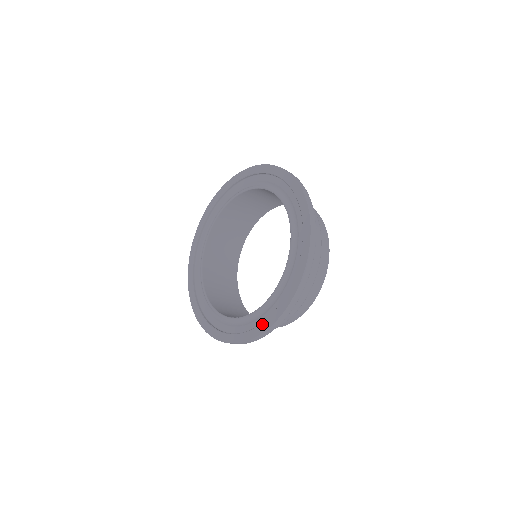
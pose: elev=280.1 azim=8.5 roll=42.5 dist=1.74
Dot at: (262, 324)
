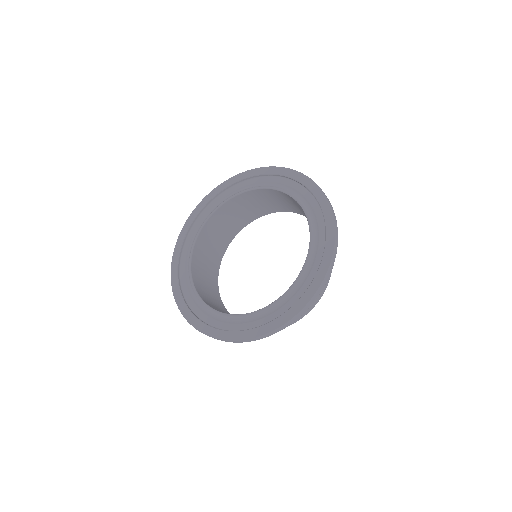
Dot at: (327, 232)
